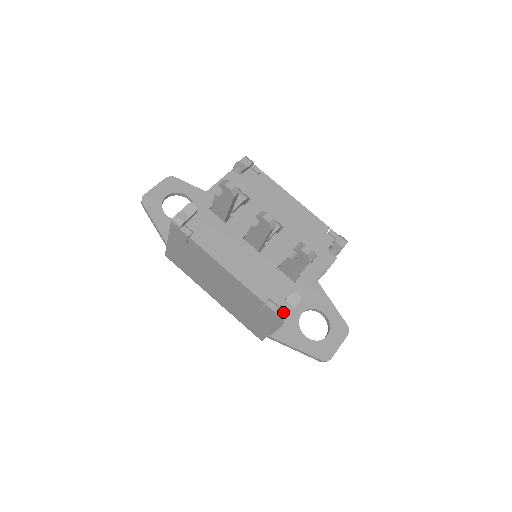
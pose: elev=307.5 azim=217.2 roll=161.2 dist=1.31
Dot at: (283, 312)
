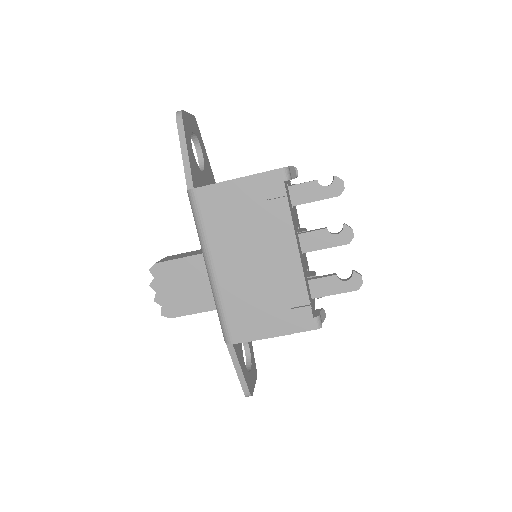
Dot at: (321, 321)
